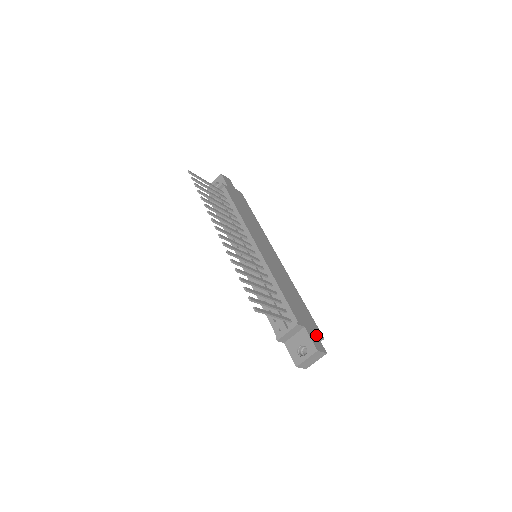
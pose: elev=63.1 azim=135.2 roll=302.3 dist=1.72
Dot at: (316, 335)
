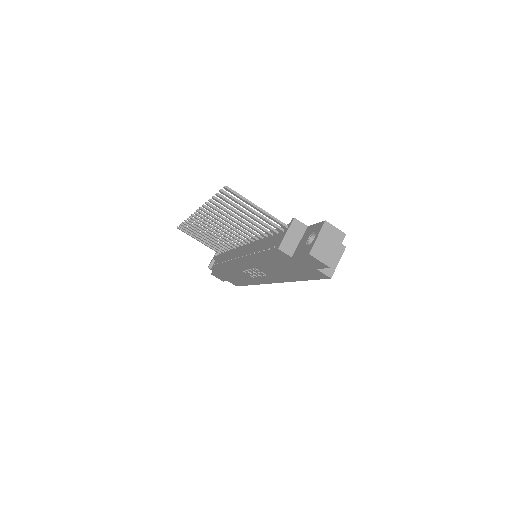
Dot at: occluded
